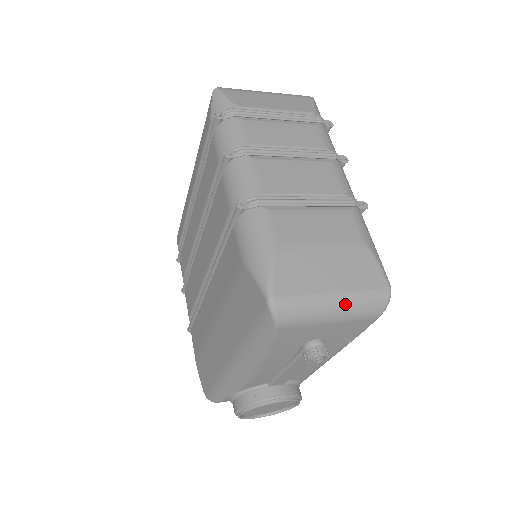
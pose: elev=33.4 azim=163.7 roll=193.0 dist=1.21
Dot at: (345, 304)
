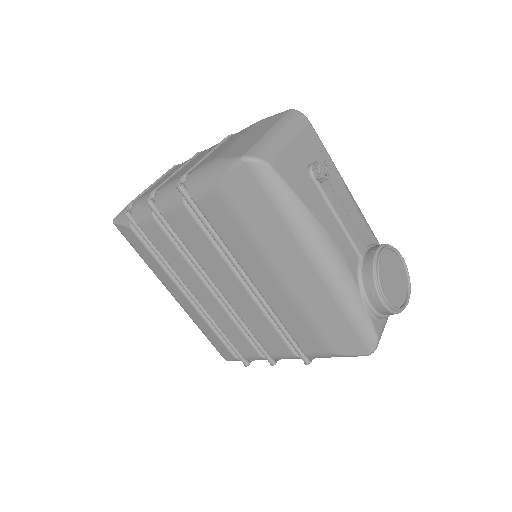
Dot at: (281, 128)
